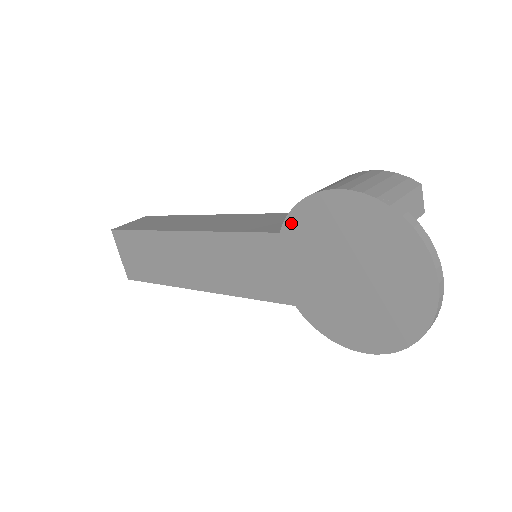
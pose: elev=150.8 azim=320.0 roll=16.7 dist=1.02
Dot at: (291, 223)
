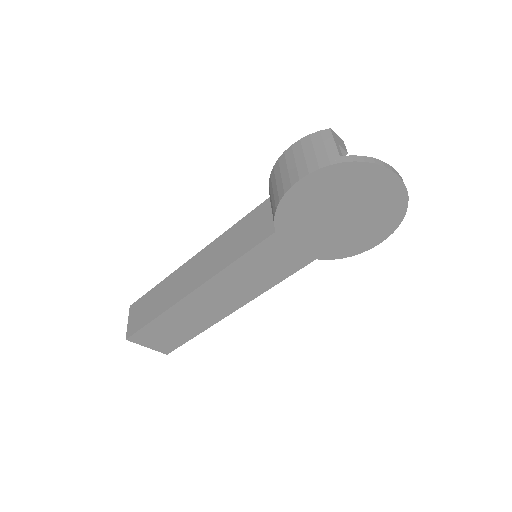
Dot at: (280, 220)
